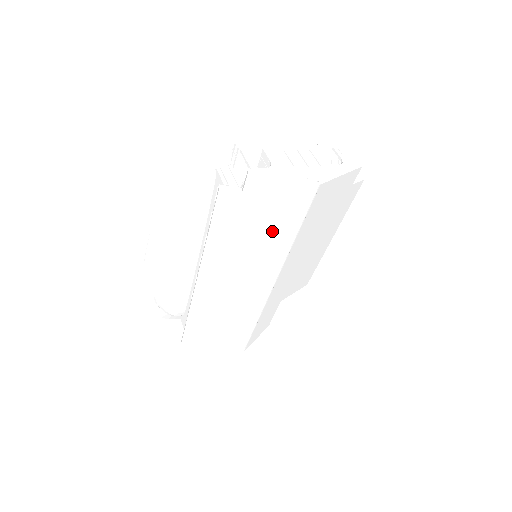
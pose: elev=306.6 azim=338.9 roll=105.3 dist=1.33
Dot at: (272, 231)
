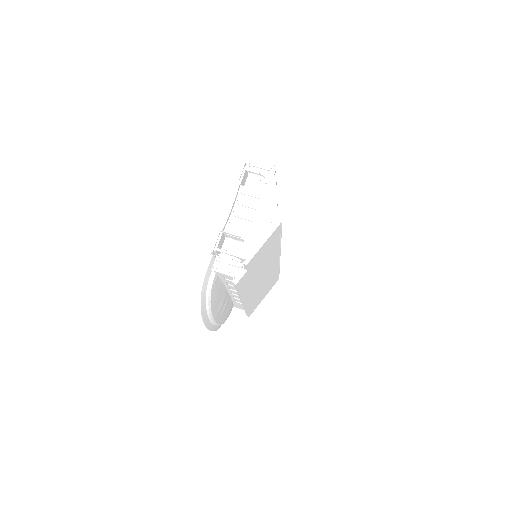
Dot at: (269, 254)
